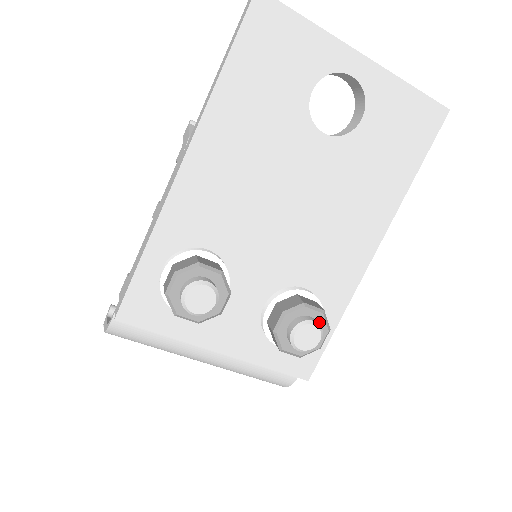
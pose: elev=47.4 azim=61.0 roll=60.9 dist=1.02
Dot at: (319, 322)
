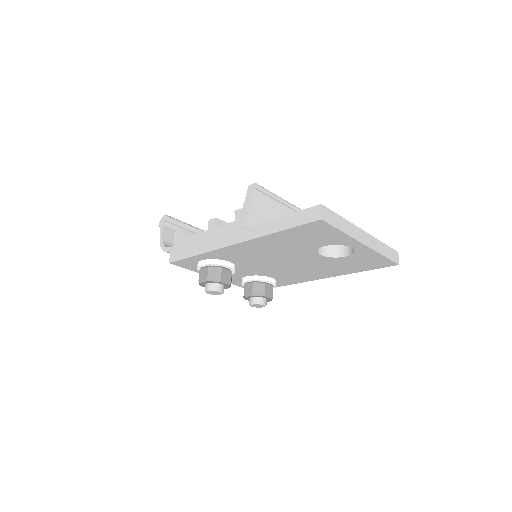
Dot at: (268, 299)
